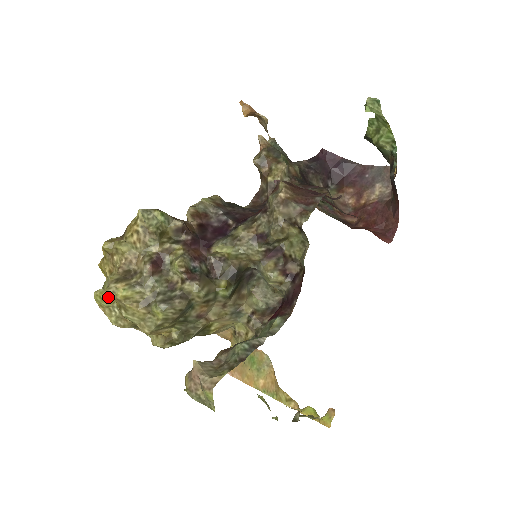
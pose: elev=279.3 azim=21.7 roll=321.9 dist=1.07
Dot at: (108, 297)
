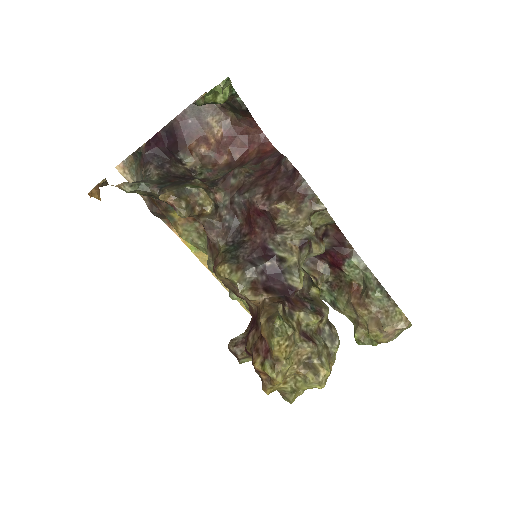
Dot at: occluded
